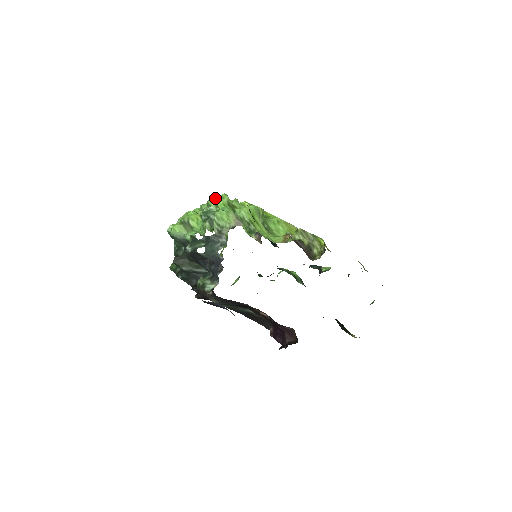
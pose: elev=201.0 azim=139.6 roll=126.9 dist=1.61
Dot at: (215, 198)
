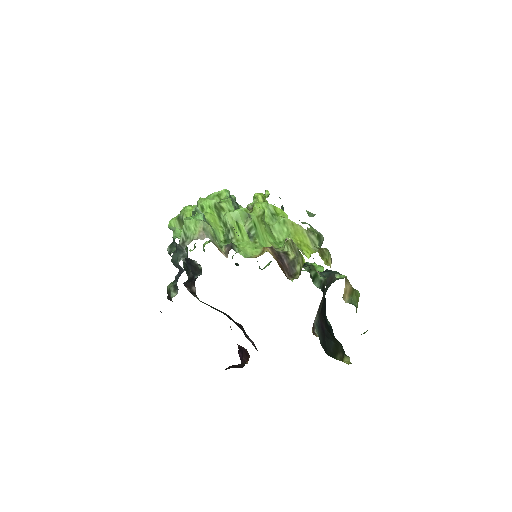
Dot at: (205, 198)
